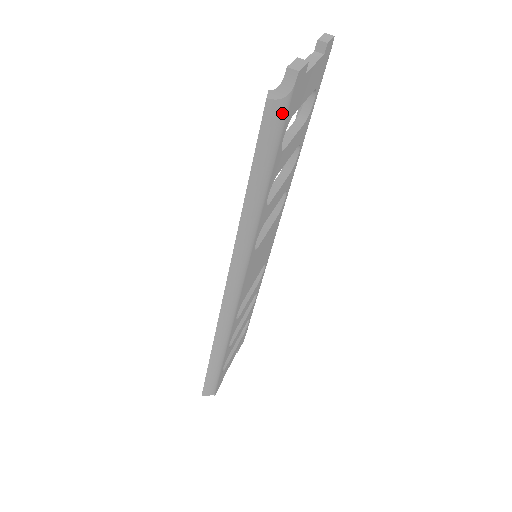
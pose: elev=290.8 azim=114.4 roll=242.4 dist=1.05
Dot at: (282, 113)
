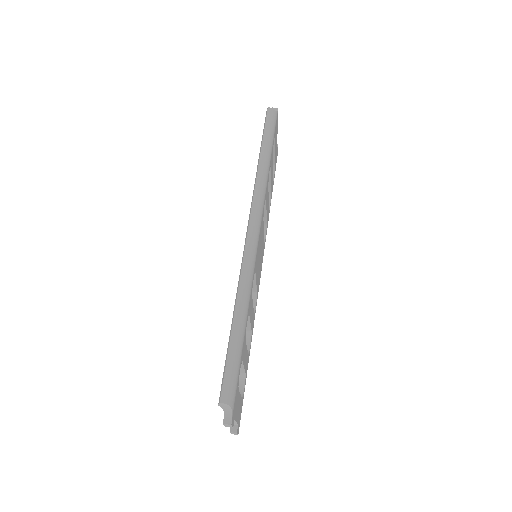
Dot at: (275, 118)
